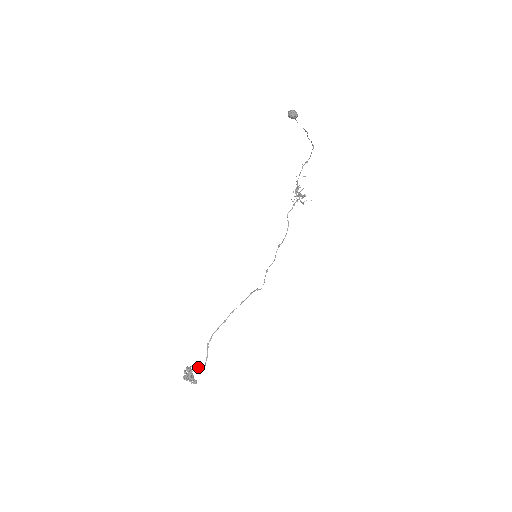
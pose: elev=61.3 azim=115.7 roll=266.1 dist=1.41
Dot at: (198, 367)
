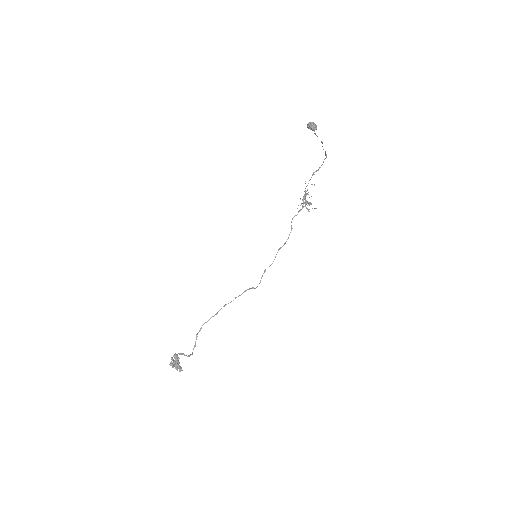
Dot at: (185, 355)
